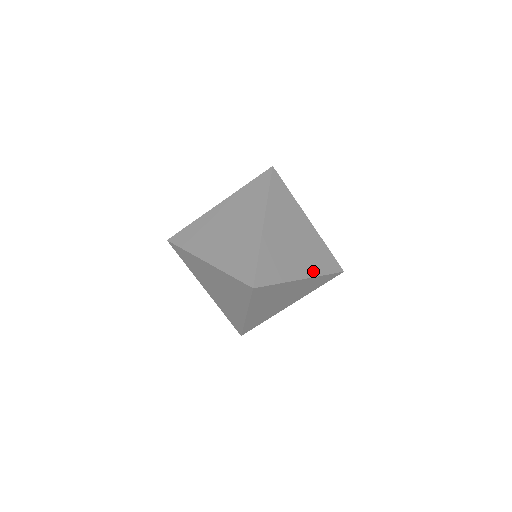
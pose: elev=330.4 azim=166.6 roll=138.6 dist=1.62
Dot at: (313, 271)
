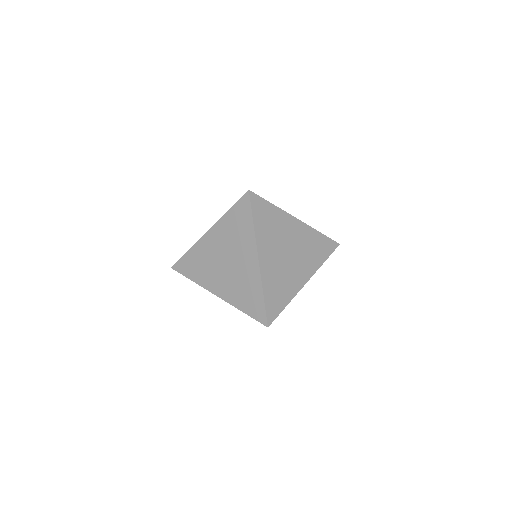
Dot at: (313, 268)
